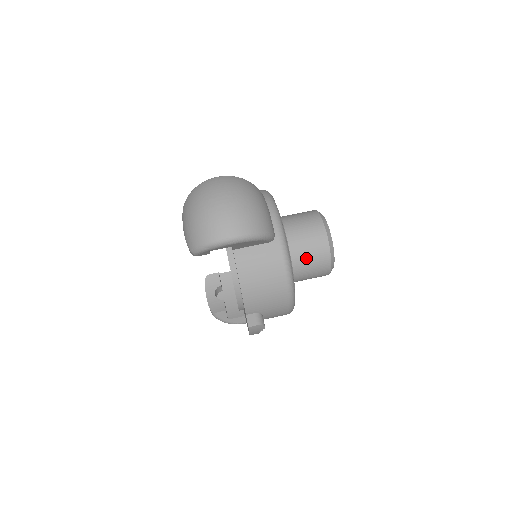
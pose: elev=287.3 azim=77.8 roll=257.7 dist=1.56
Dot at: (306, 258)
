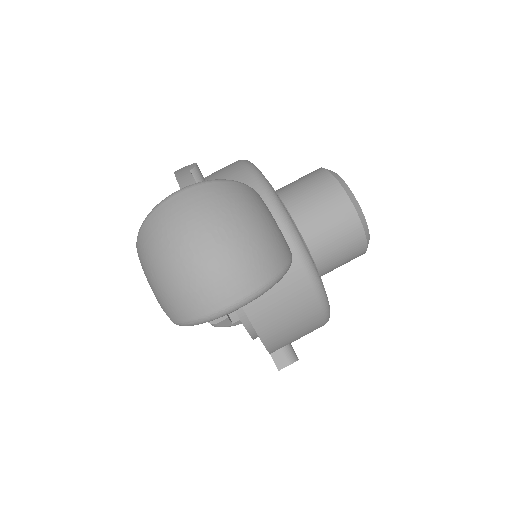
Dot at: (333, 253)
